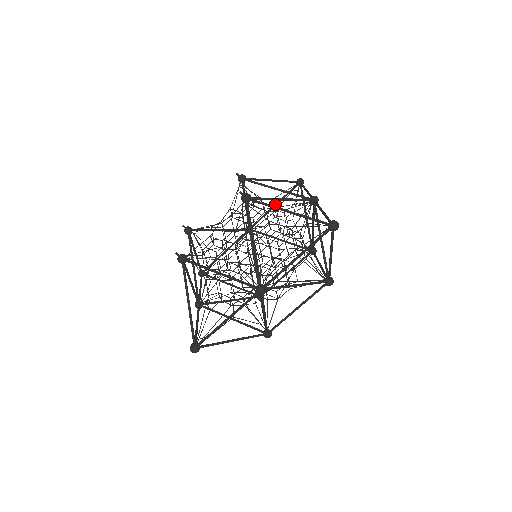
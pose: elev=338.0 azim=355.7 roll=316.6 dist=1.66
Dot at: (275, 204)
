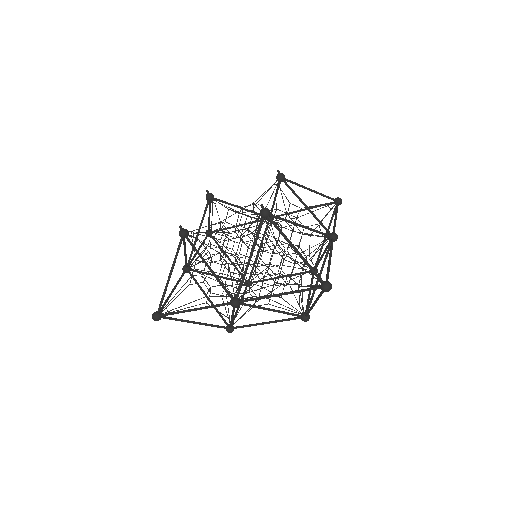
Dot at: (304, 209)
